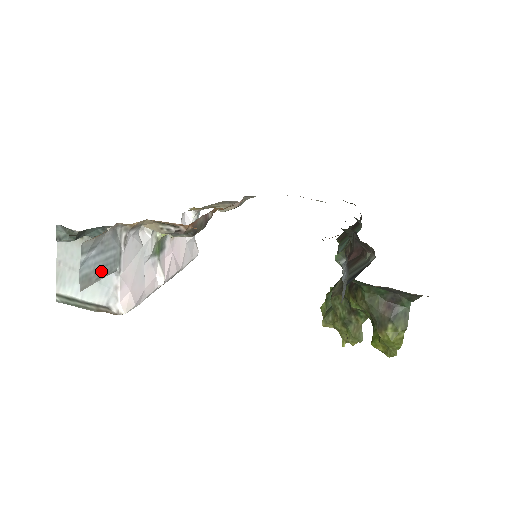
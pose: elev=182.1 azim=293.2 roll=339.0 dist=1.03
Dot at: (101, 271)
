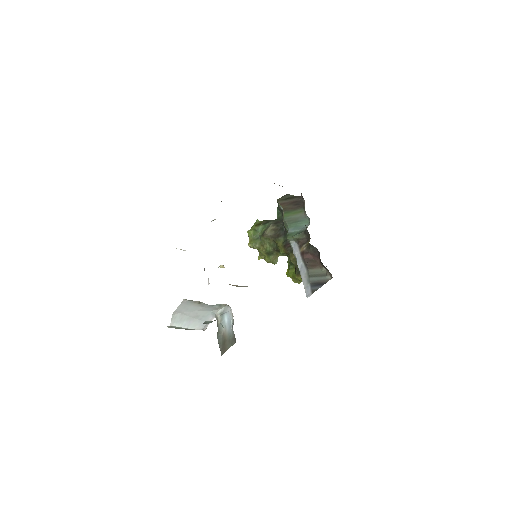
Dot at: (222, 332)
